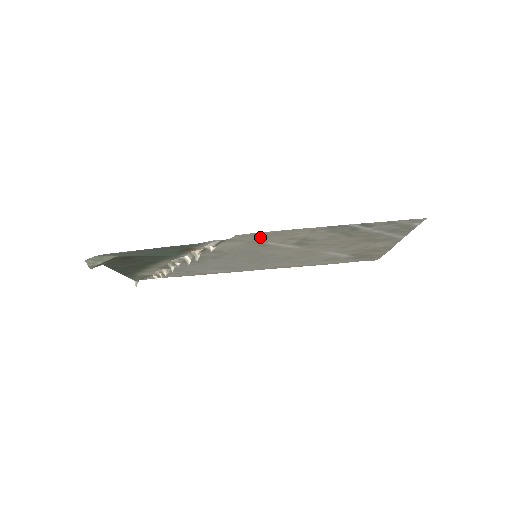
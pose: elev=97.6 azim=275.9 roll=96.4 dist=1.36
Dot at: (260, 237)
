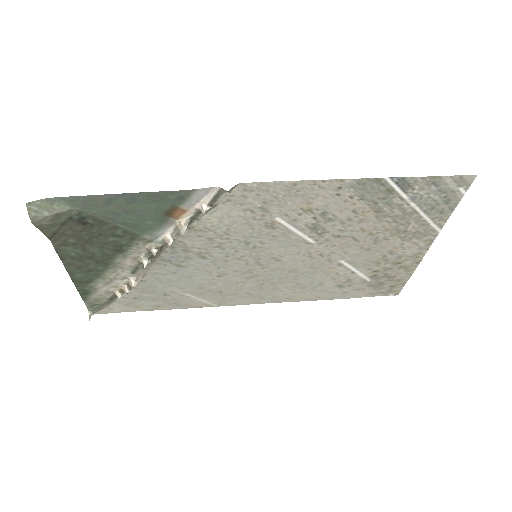
Dot at: (269, 198)
